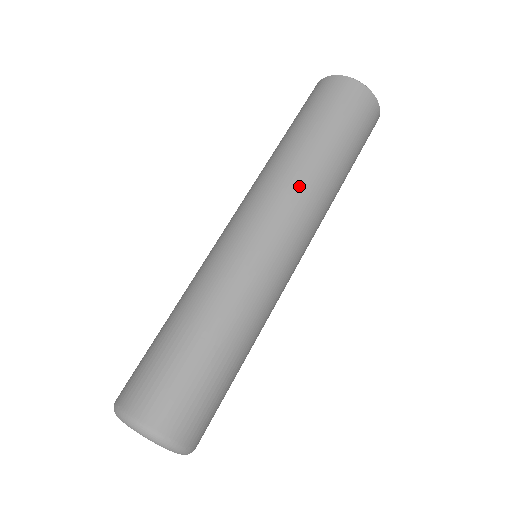
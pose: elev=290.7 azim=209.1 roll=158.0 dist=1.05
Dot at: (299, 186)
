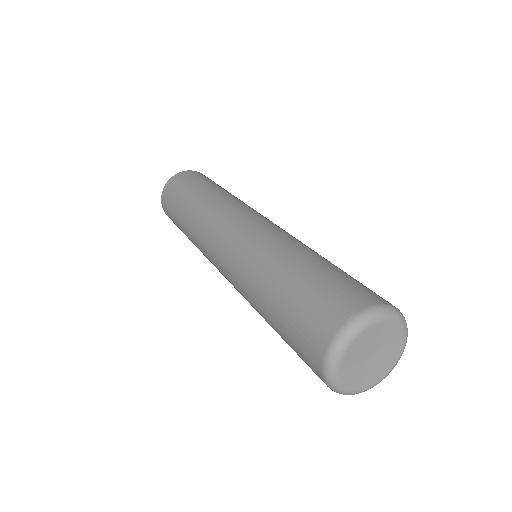
Dot at: (243, 202)
